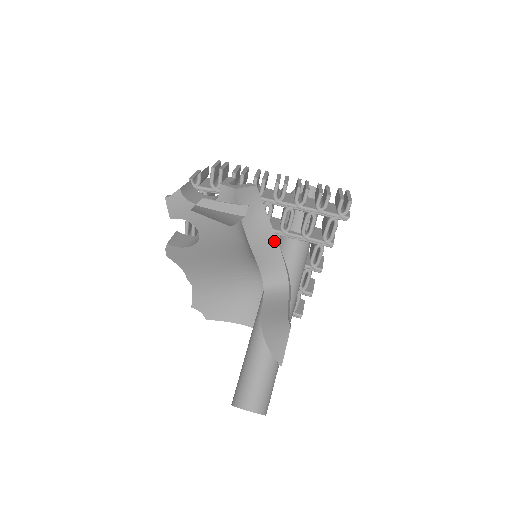
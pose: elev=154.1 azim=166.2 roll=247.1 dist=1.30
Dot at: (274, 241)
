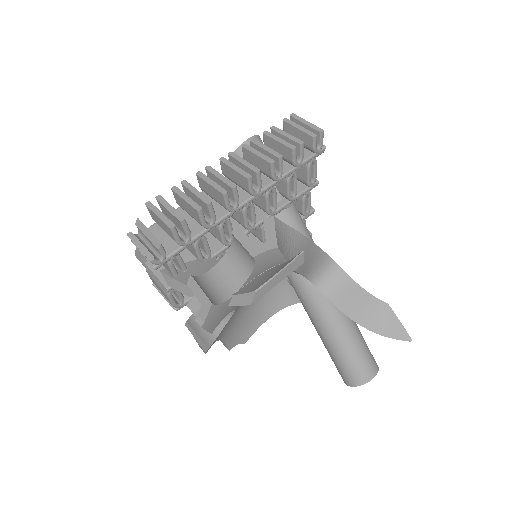
Dot at: (311, 245)
